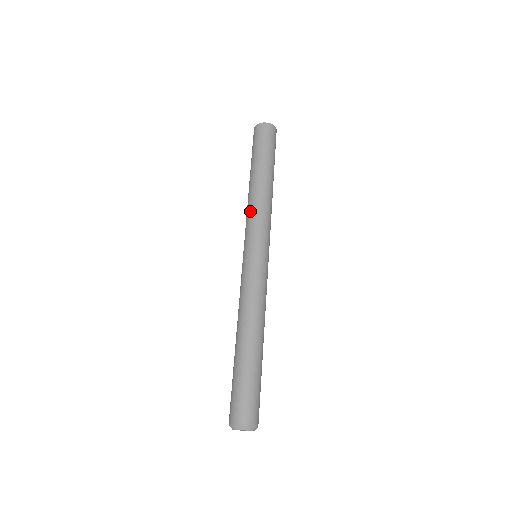
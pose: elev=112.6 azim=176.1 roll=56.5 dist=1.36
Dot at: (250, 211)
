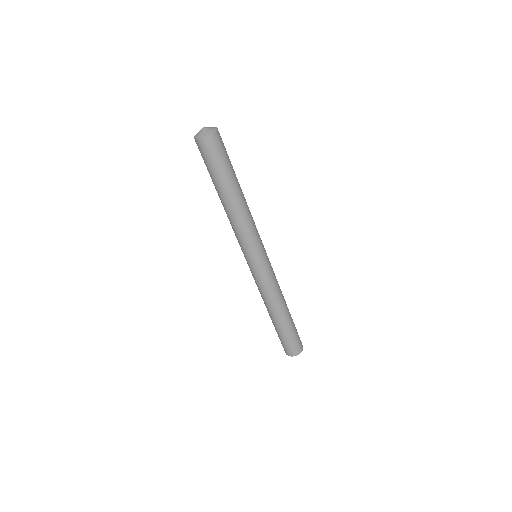
Dot at: occluded
